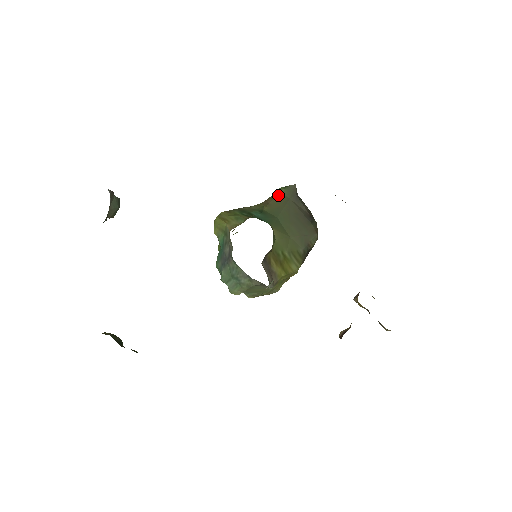
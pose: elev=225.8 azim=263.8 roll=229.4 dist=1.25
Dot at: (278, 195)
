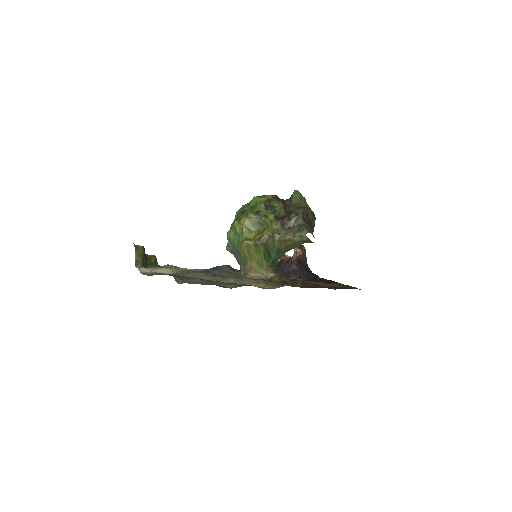
Dot at: (299, 241)
